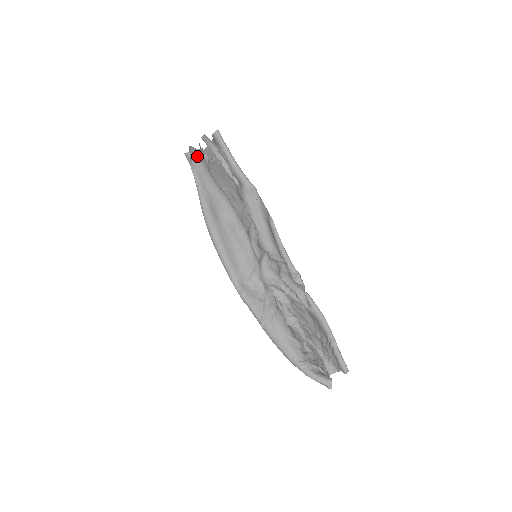
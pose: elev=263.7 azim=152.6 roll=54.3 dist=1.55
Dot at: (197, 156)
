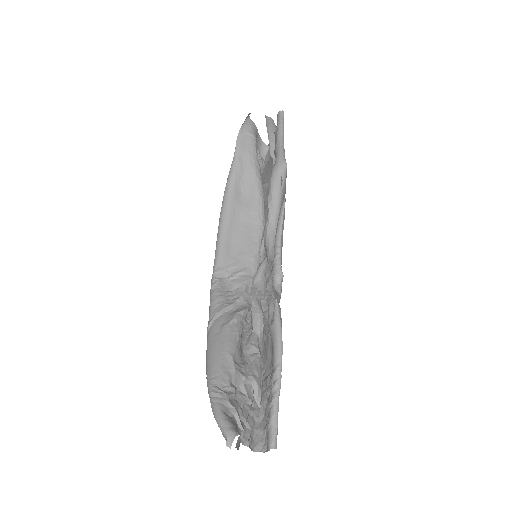
Dot at: (252, 130)
